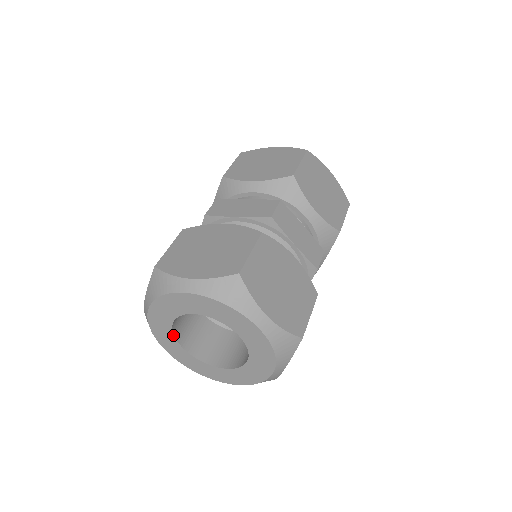
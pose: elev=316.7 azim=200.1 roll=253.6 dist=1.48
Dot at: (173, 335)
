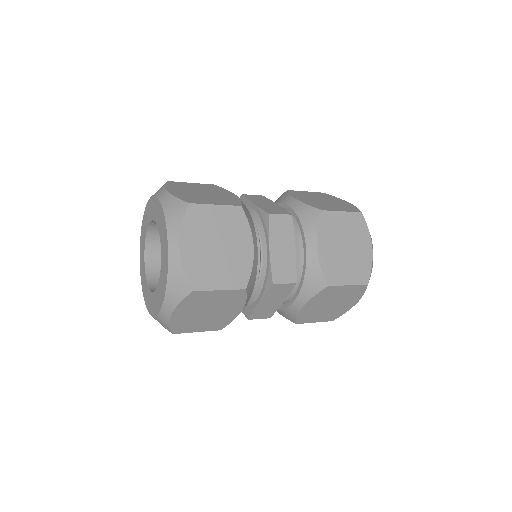
Dot at: (145, 240)
